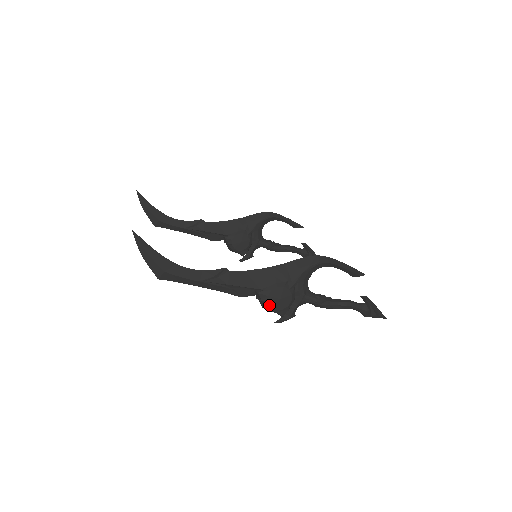
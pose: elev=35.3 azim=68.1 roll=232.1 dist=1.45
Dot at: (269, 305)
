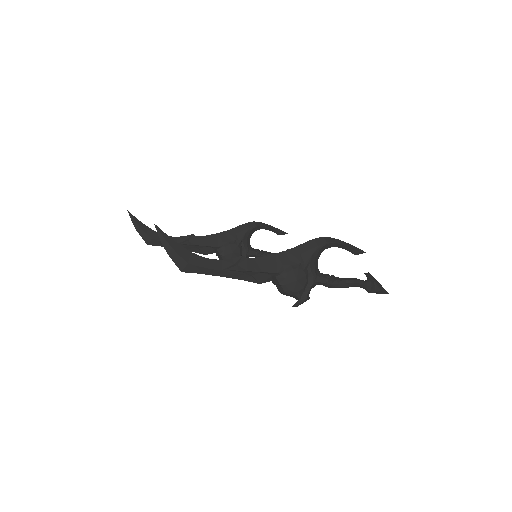
Dot at: (287, 288)
